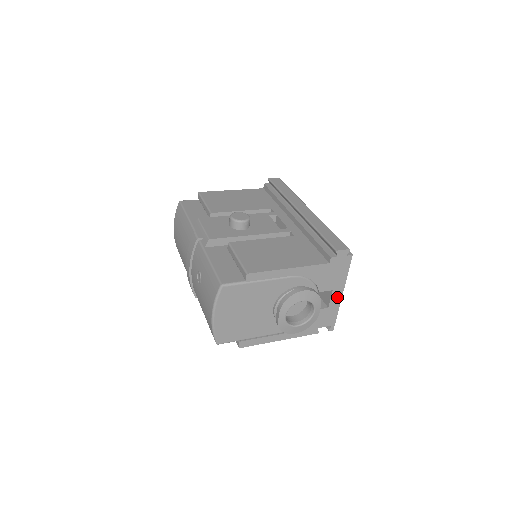
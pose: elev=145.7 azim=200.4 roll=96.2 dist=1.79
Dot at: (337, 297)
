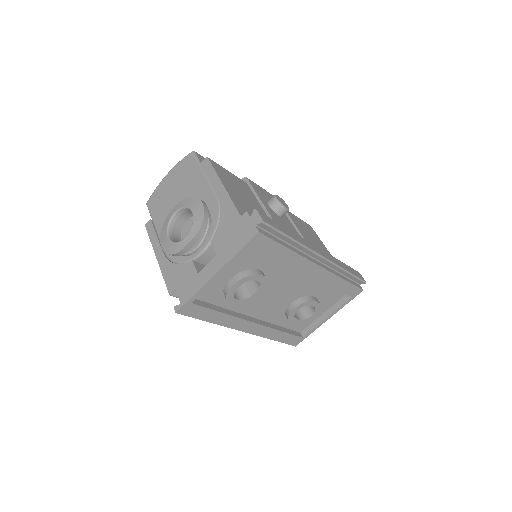
Dot at: (212, 271)
